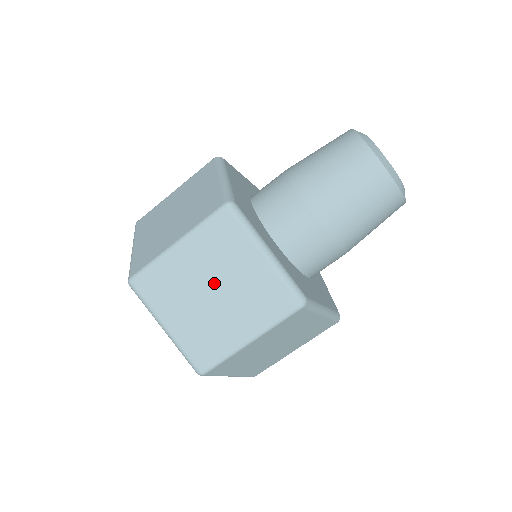
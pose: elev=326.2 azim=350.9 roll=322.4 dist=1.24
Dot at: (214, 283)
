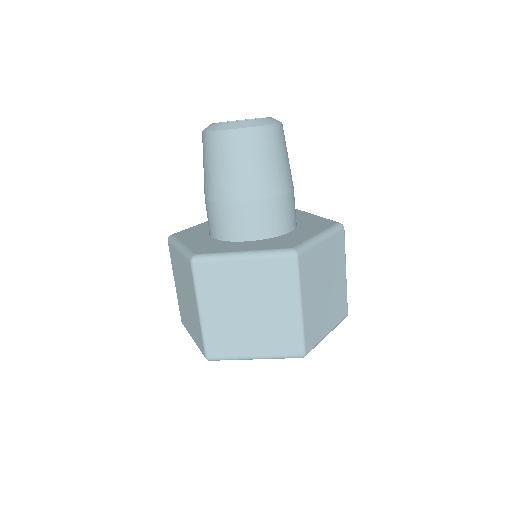
Dot at: (183, 289)
